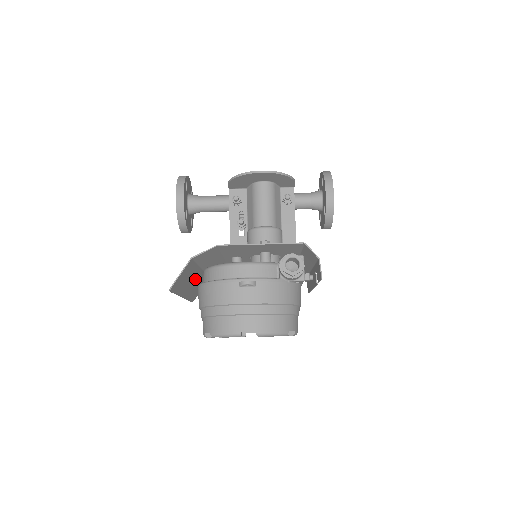
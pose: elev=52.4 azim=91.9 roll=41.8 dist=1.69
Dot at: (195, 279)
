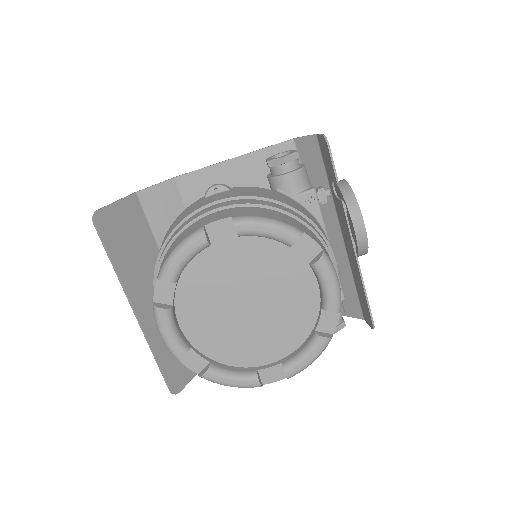
Dot at: occluded
